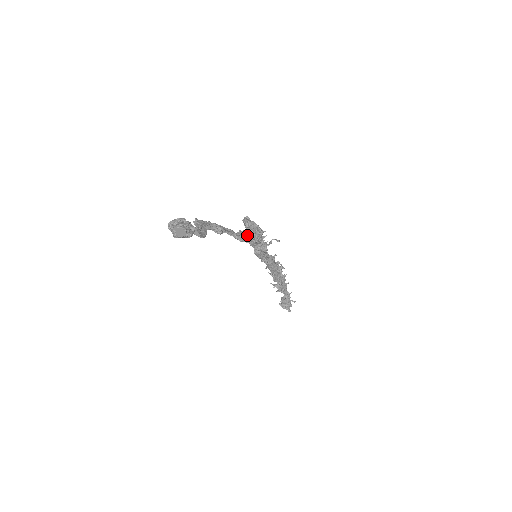
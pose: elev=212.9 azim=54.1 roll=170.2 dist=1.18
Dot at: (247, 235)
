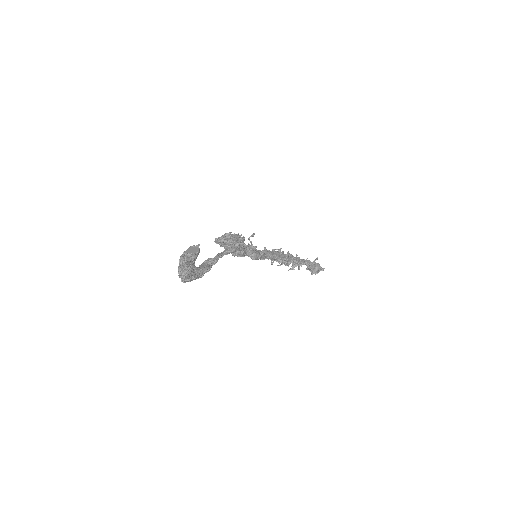
Dot at: (232, 243)
